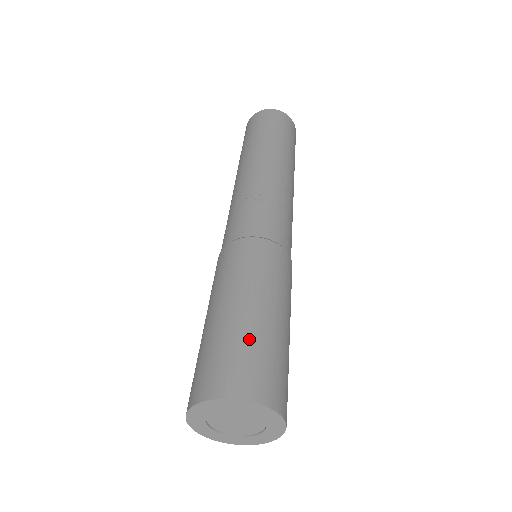
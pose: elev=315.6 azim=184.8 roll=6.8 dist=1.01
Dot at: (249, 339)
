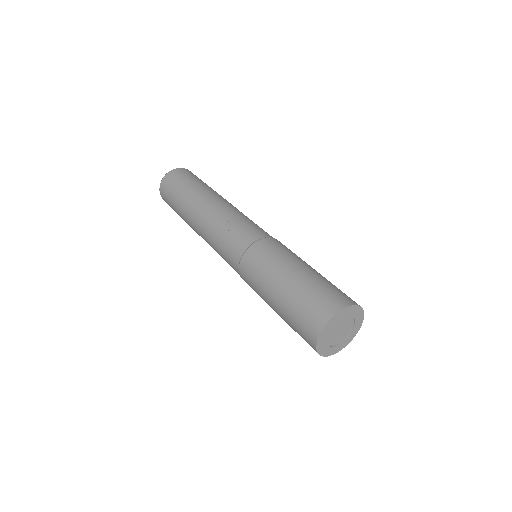
Dot at: (312, 286)
